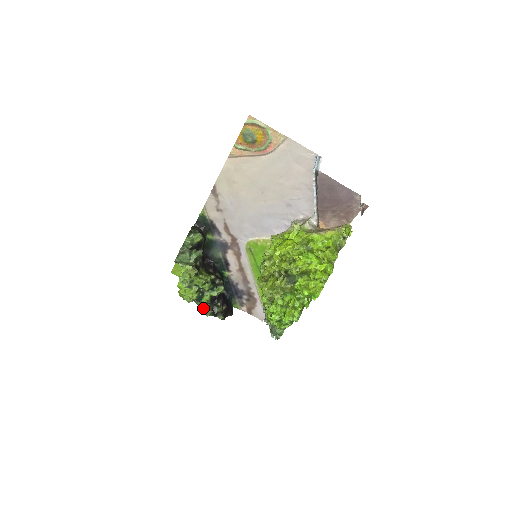
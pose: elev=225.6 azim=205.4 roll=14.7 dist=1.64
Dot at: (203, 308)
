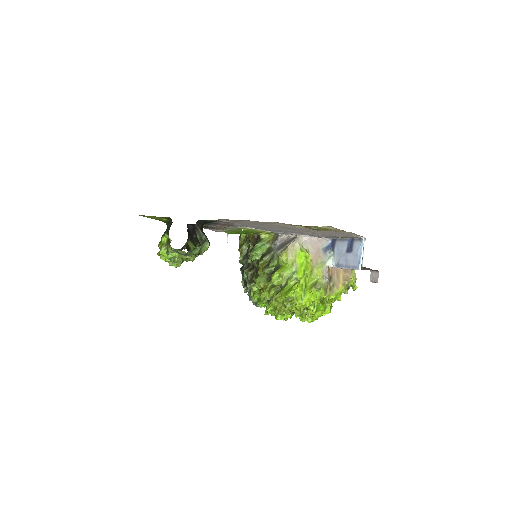
Dot at: (174, 250)
